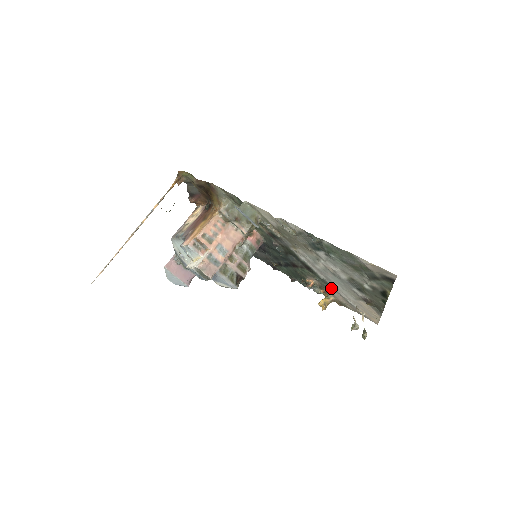
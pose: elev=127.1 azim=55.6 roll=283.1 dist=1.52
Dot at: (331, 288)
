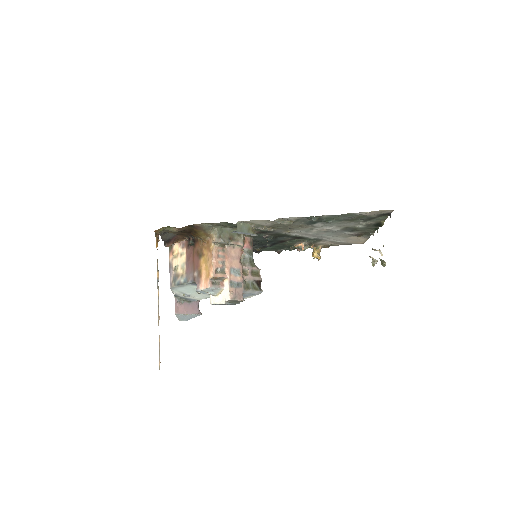
Dot at: (320, 241)
